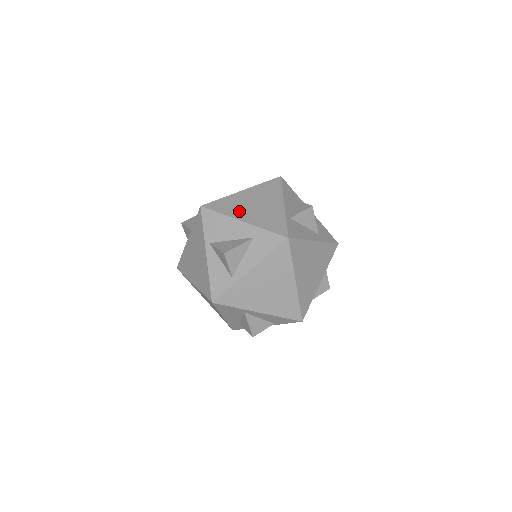
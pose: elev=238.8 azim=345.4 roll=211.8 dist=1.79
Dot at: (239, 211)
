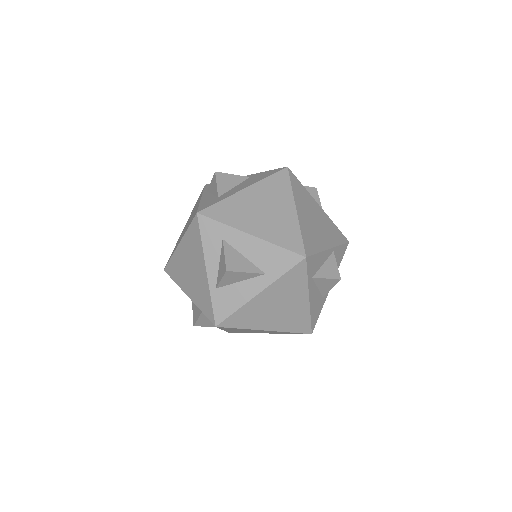
Dot at: (183, 280)
